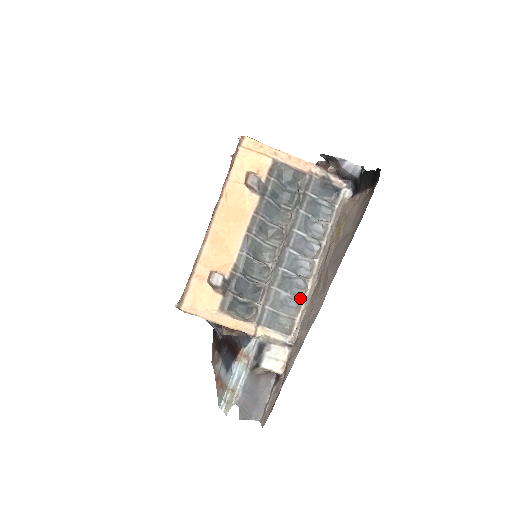
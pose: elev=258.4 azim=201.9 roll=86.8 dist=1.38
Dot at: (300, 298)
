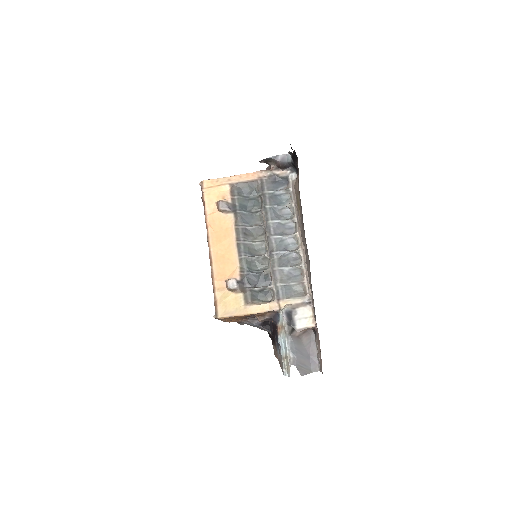
Dot at: (299, 266)
